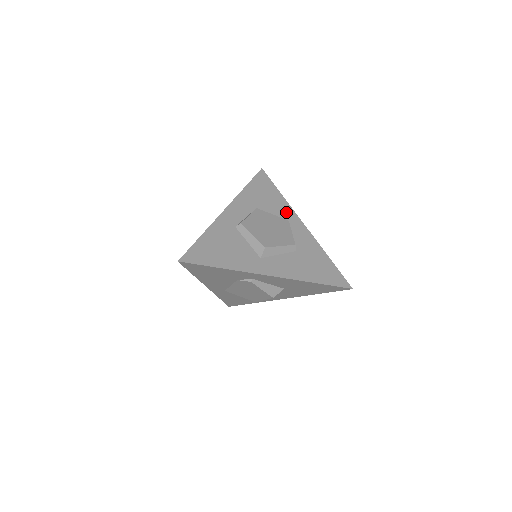
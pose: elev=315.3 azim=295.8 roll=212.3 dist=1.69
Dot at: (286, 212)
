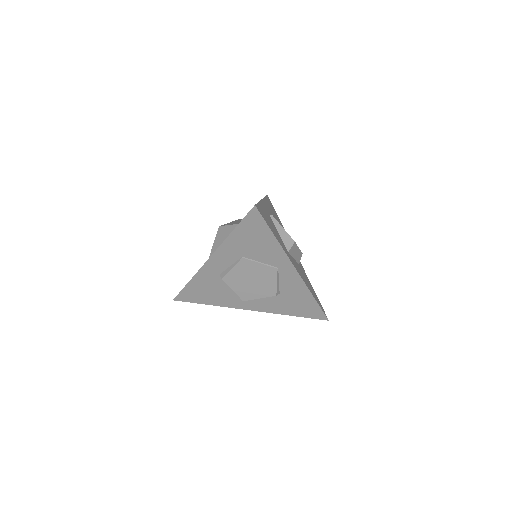
Dot at: (277, 259)
